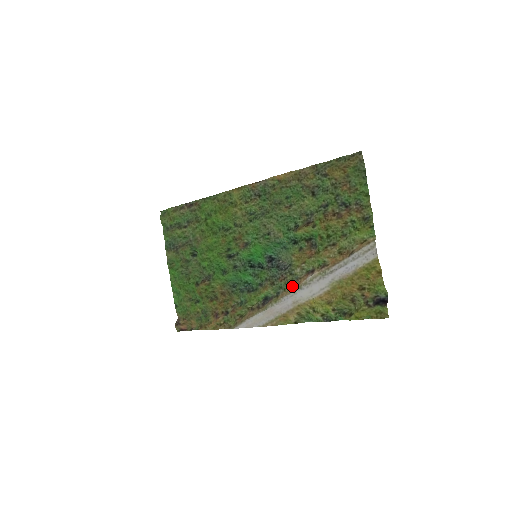
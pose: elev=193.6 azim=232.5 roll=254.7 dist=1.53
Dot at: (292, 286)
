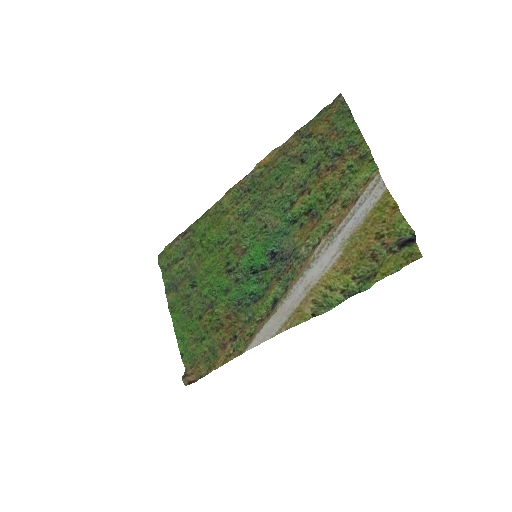
Dot at: (300, 270)
